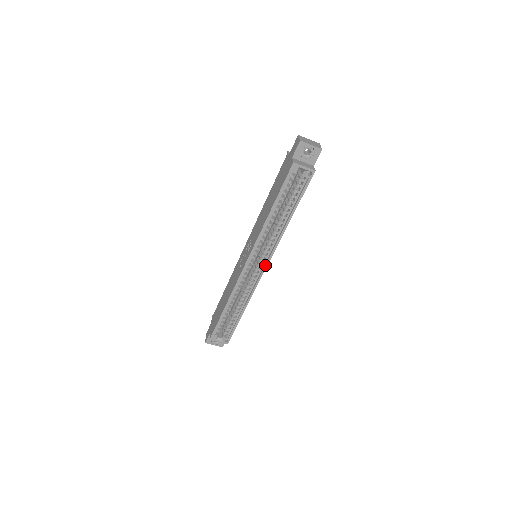
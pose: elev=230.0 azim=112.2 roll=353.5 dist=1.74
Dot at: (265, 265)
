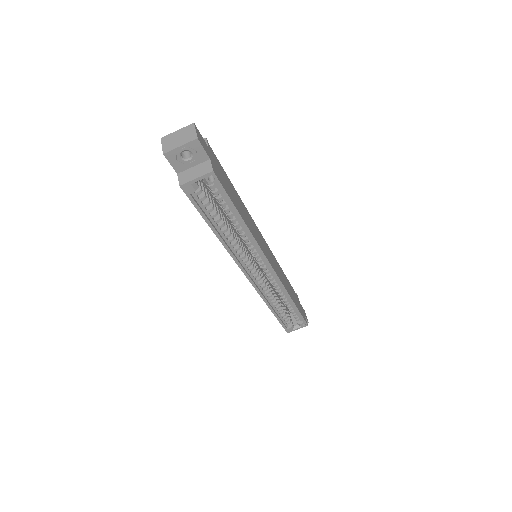
Dot at: (269, 267)
